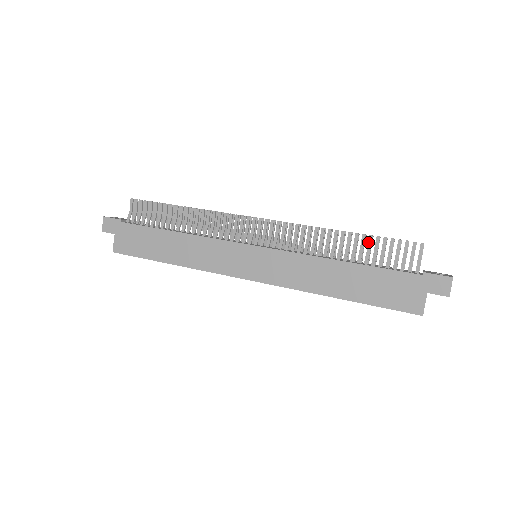
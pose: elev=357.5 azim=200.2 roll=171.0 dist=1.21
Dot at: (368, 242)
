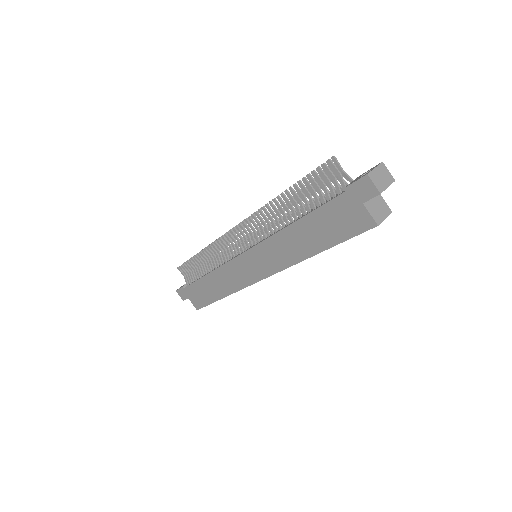
Dot at: (297, 191)
